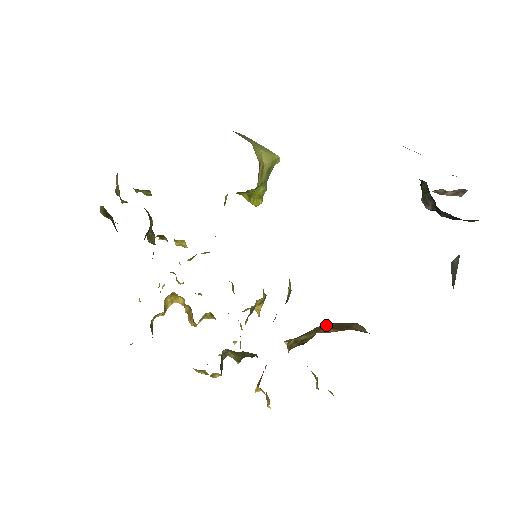
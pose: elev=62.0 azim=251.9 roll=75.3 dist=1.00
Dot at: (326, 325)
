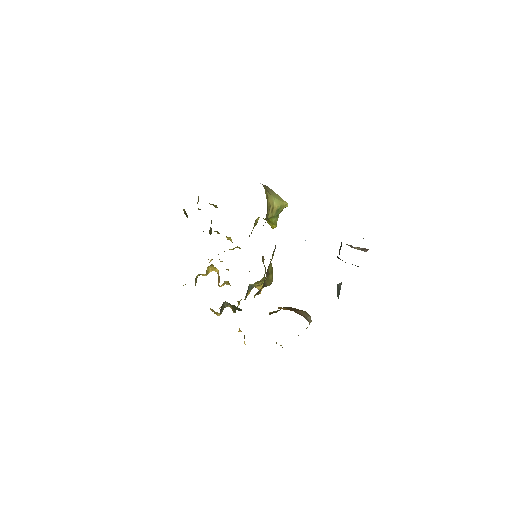
Dot at: (288, 307)
